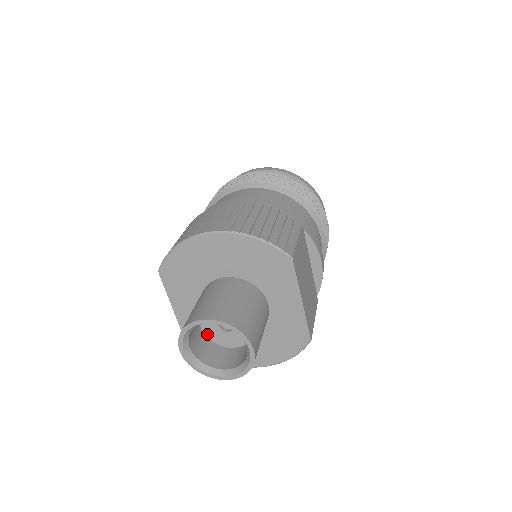
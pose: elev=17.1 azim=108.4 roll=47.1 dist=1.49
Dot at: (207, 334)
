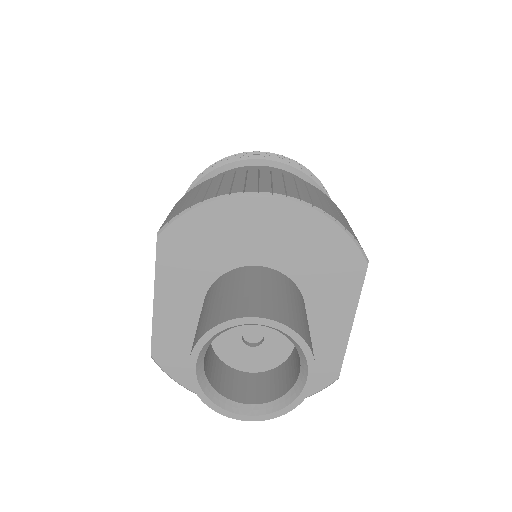
Dot at: (216, 344)
